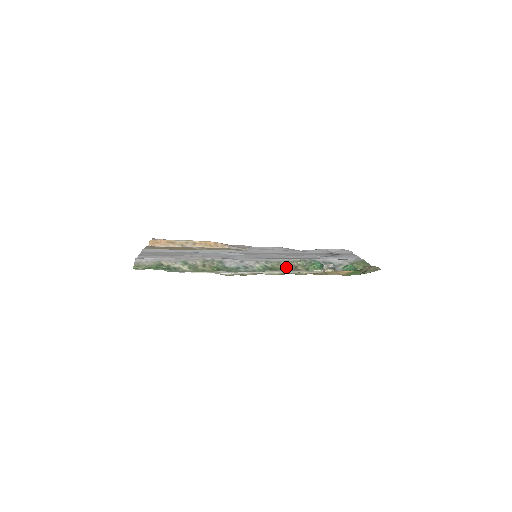
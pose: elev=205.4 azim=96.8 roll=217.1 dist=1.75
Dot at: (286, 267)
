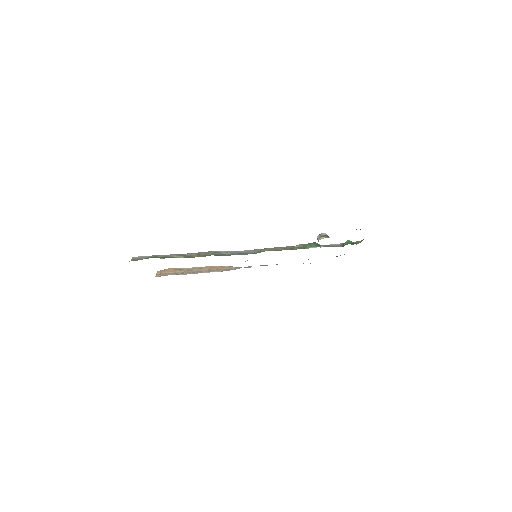
Dot at: occluded
